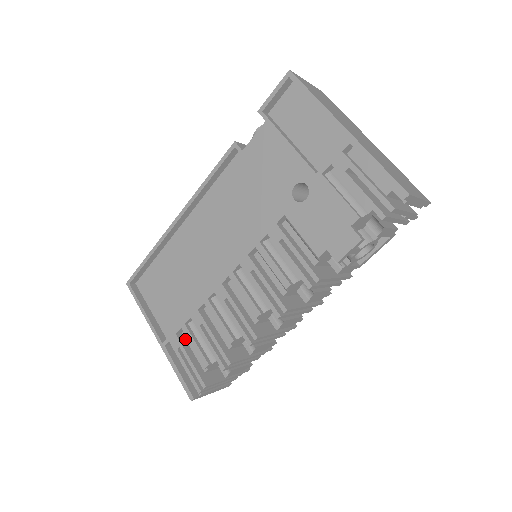
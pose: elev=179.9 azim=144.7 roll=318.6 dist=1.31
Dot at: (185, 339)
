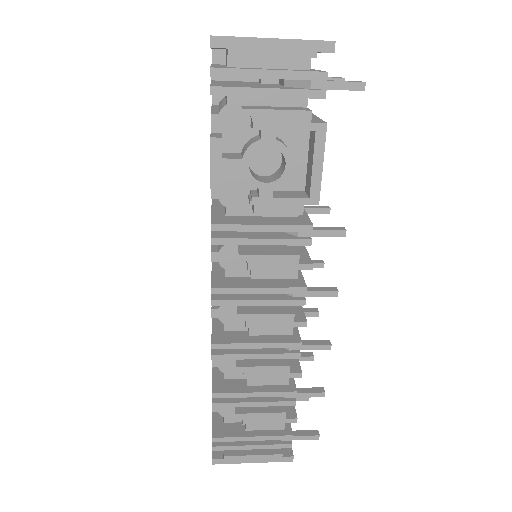
Dot at: occluded
